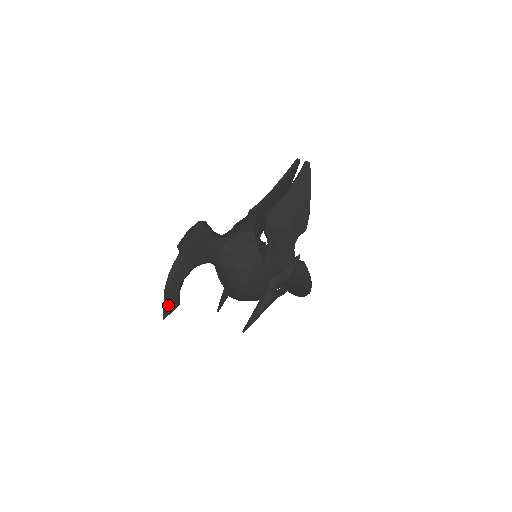
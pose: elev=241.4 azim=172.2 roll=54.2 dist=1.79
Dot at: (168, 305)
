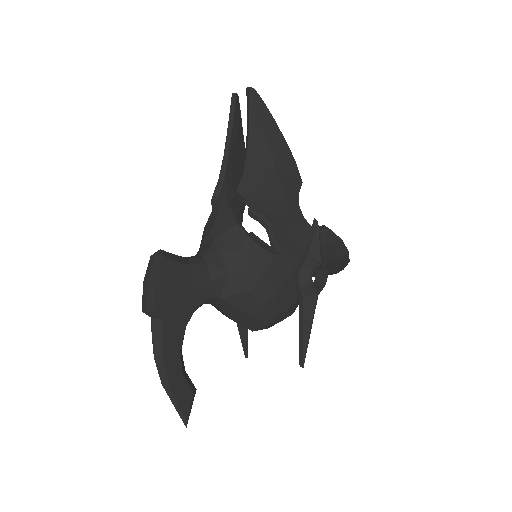
Dot at: (181, 402)
